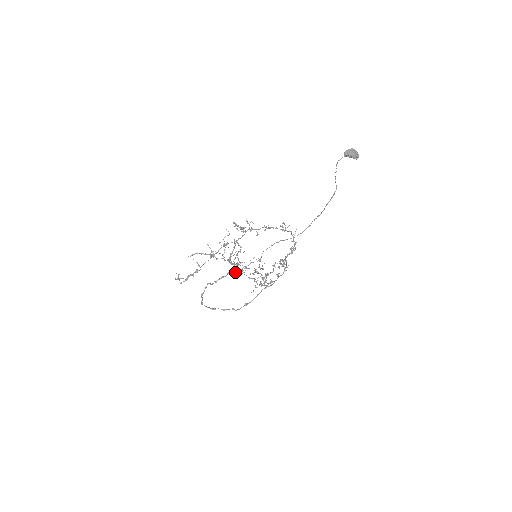
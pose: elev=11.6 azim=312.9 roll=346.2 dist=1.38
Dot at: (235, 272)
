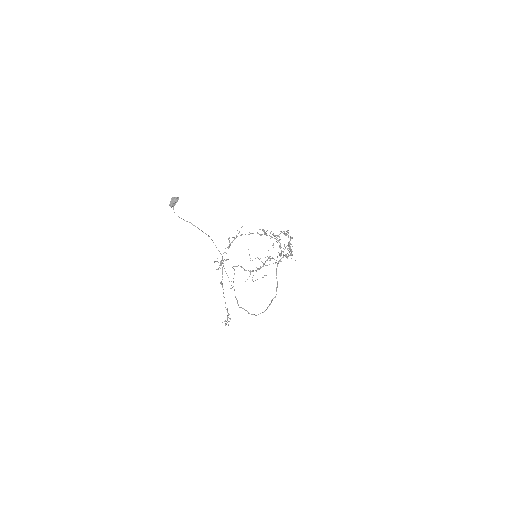
Dot at: occluded
